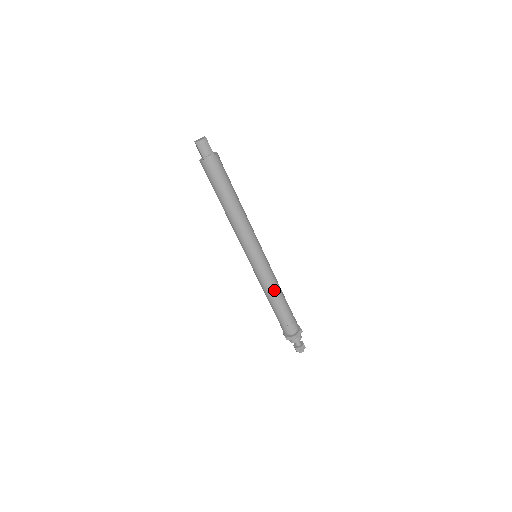
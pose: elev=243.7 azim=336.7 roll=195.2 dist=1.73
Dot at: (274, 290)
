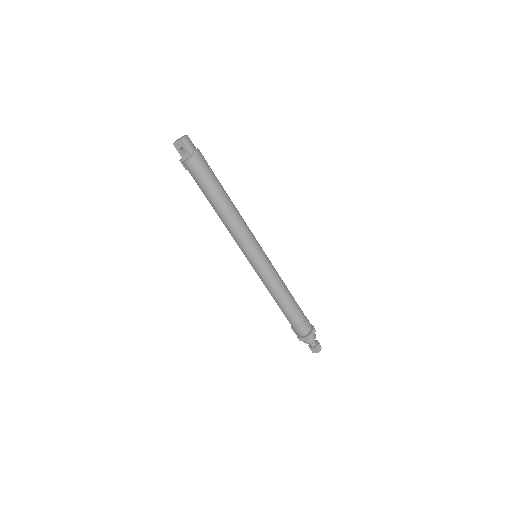
Dot at: (284, 285)
